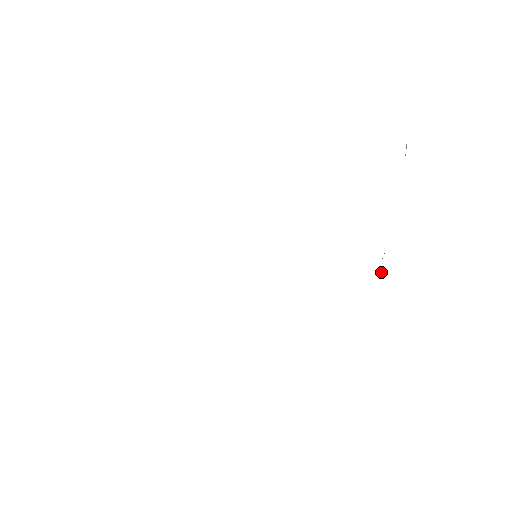
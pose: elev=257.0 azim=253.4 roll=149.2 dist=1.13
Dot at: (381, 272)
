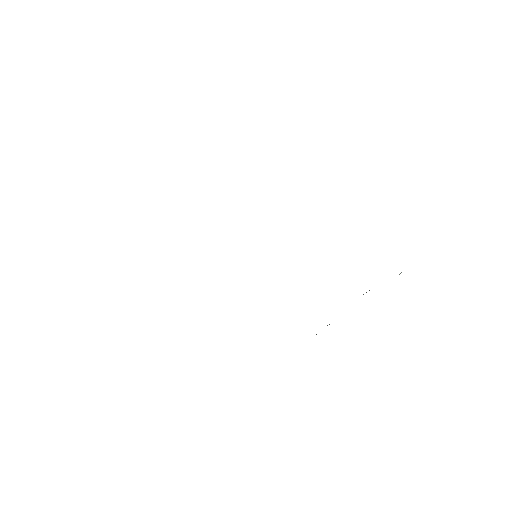
Dot at: occluded
